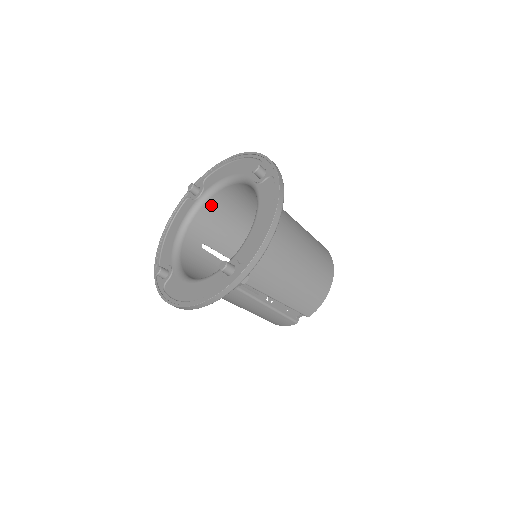
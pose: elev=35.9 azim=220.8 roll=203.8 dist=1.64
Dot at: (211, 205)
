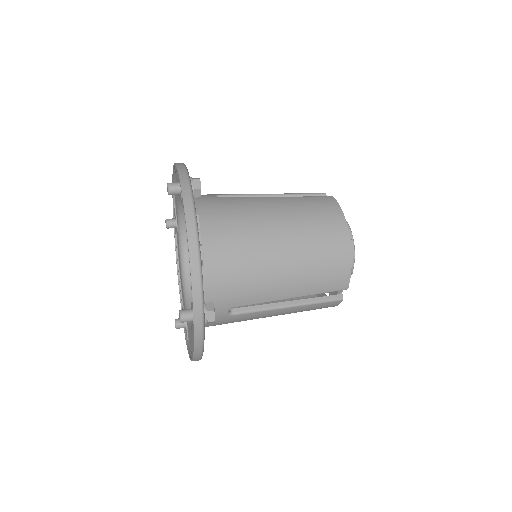
Dot at: occluded
